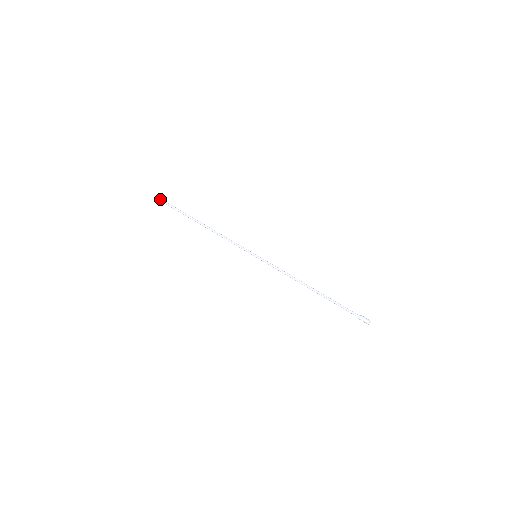
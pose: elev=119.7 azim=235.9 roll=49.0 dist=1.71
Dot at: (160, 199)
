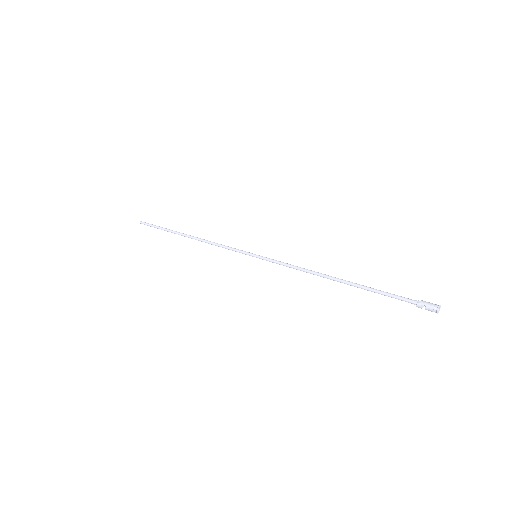
Dot at: (146, 223)
